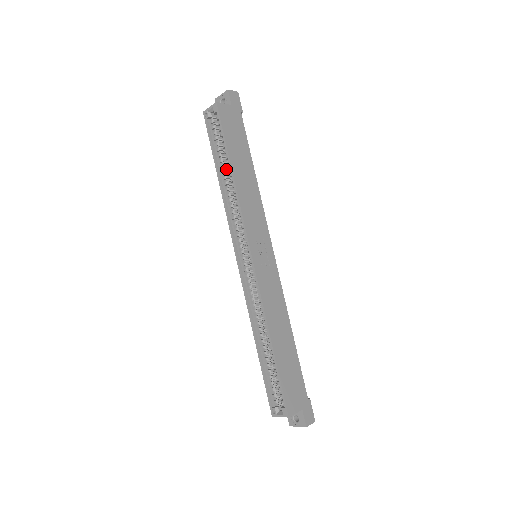
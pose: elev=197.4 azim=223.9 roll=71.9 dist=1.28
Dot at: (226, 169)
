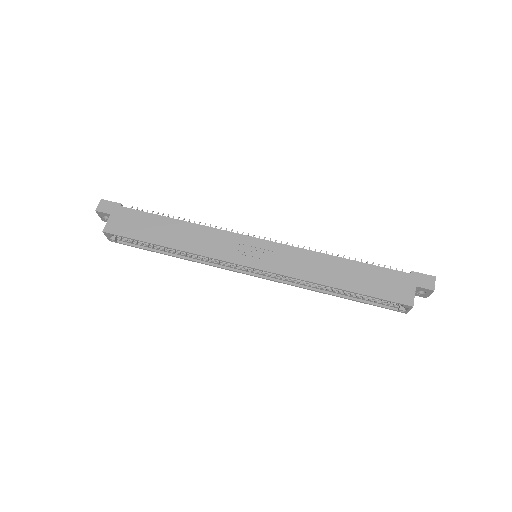
Dot at: occluded
